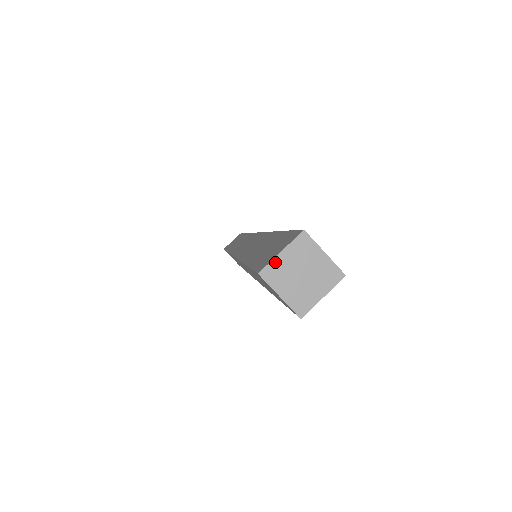
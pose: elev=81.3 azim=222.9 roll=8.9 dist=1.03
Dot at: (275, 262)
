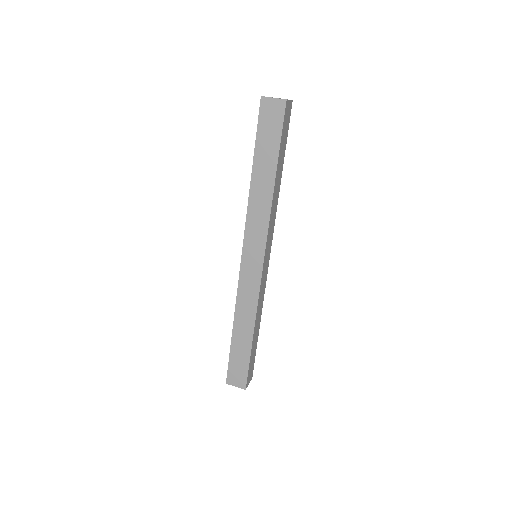
Dot at: occluded
